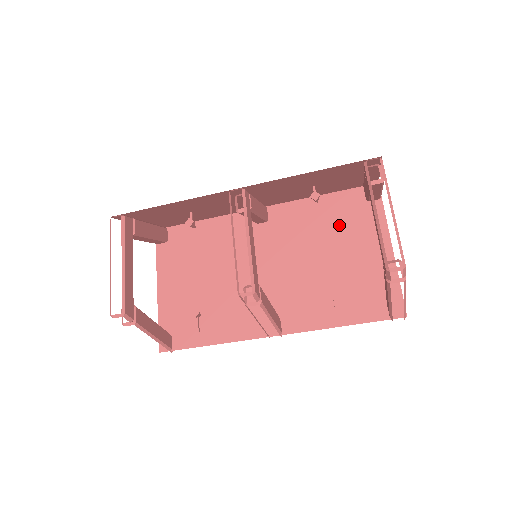
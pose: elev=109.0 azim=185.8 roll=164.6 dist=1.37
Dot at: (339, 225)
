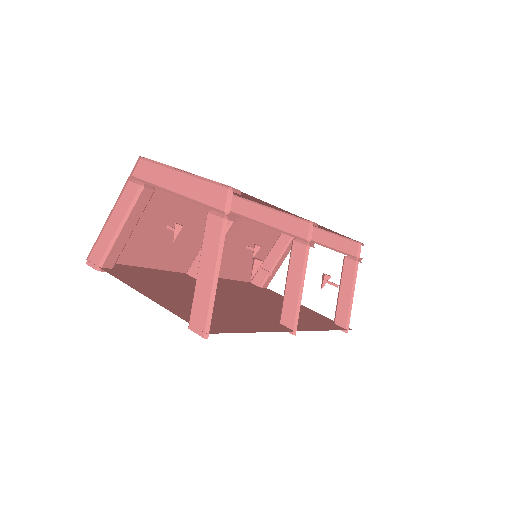
Dot at: (259, 292)
